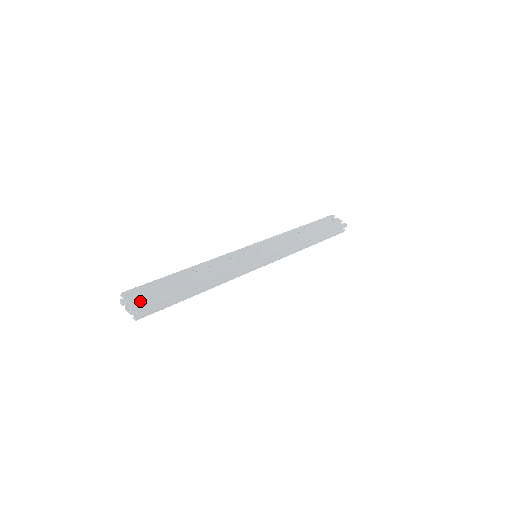
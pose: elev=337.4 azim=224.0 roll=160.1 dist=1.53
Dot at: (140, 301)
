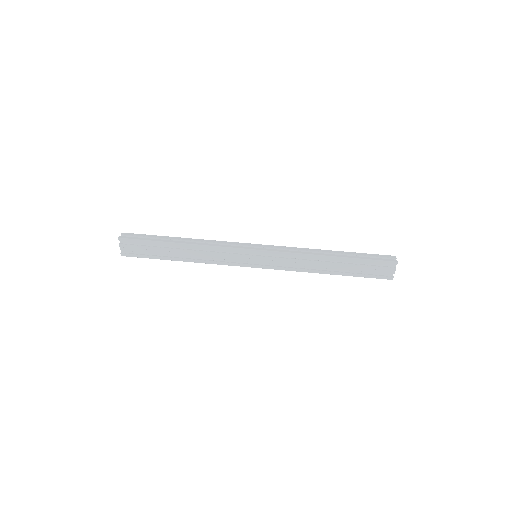
Dot at: (127, 251)
